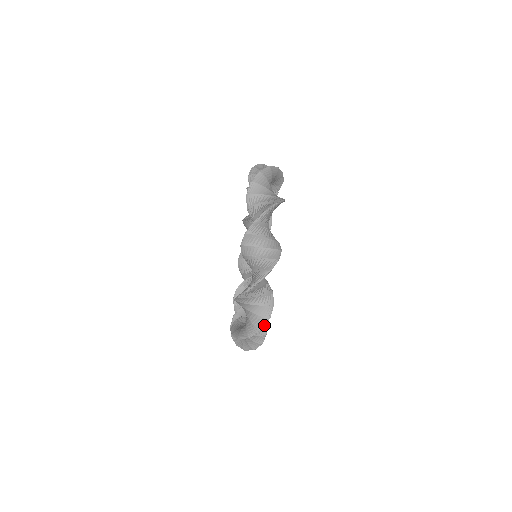
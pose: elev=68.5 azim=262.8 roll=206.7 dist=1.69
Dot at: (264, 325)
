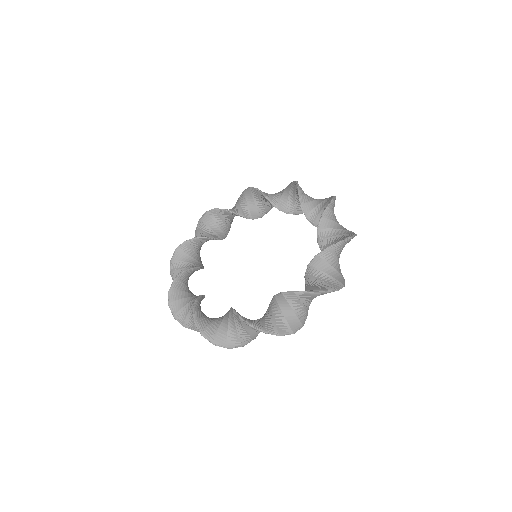
Dot at: occluded
